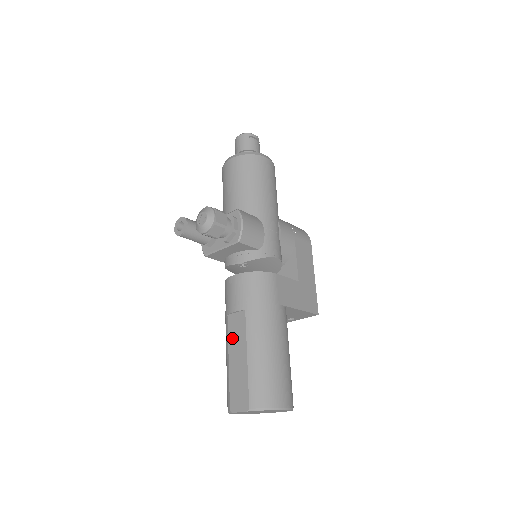
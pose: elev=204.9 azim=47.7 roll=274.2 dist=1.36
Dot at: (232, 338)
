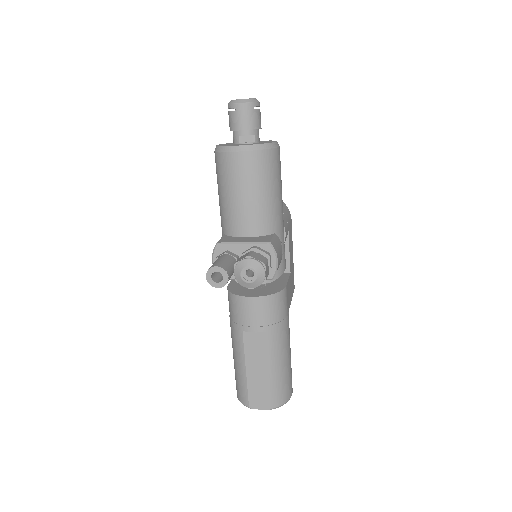
Dot at: (250, 353)
